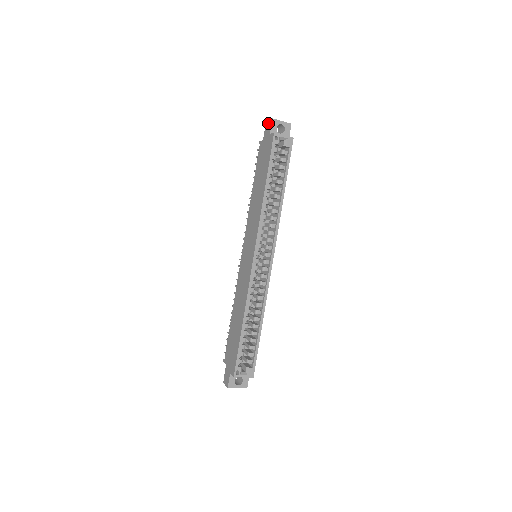
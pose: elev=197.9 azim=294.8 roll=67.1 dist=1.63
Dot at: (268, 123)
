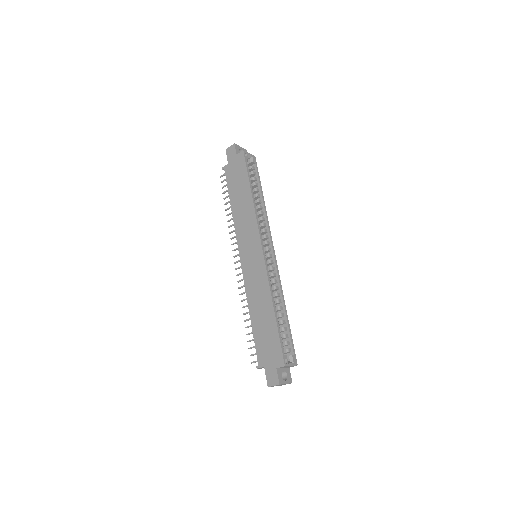
Dot at: (230, 149)
